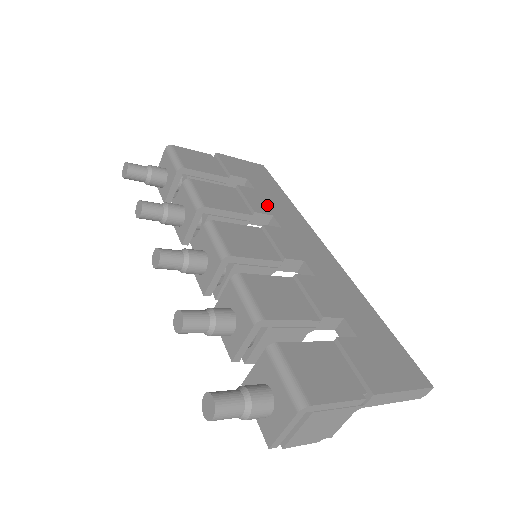
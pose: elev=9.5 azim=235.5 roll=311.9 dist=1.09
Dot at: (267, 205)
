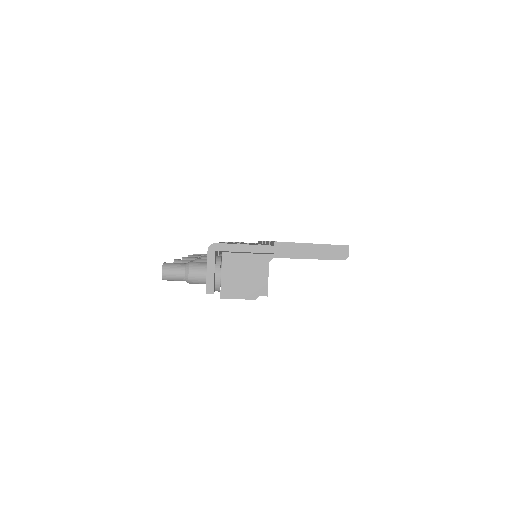
Dot at: occluded
